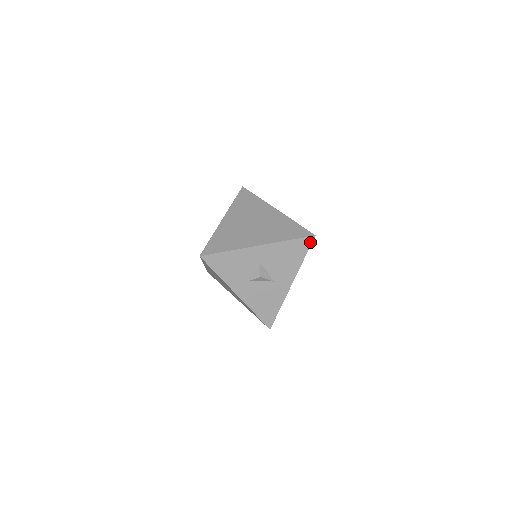
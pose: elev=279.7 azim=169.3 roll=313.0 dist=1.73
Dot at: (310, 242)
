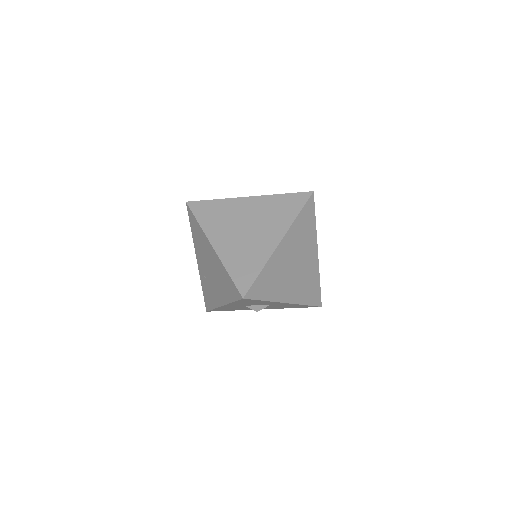
Dot at: occluded
